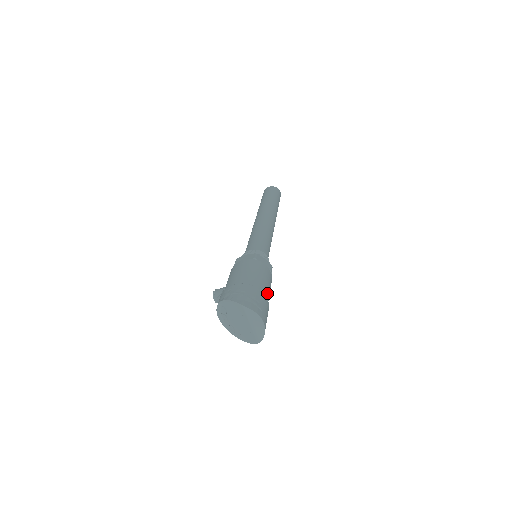
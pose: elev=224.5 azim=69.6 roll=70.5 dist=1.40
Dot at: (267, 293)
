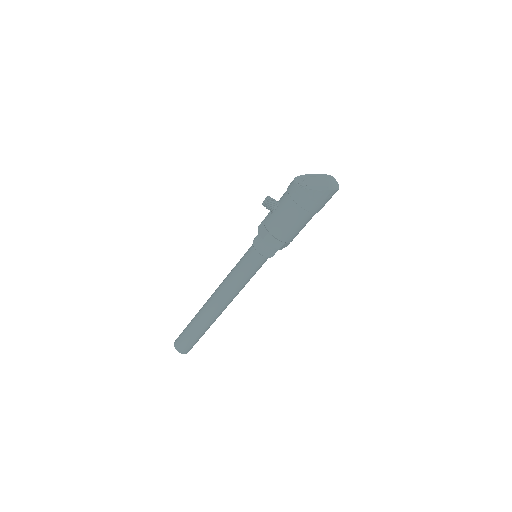
Dot at: occluded
